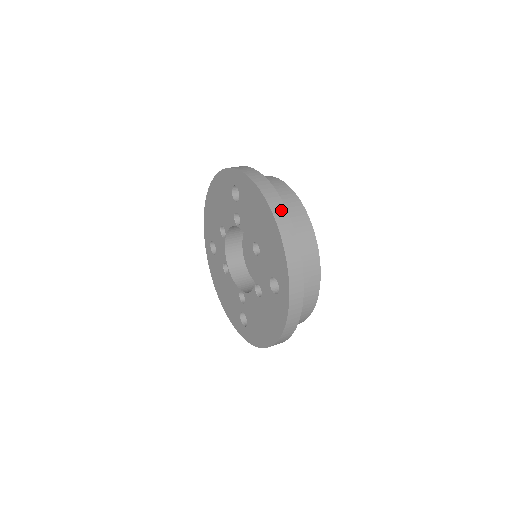
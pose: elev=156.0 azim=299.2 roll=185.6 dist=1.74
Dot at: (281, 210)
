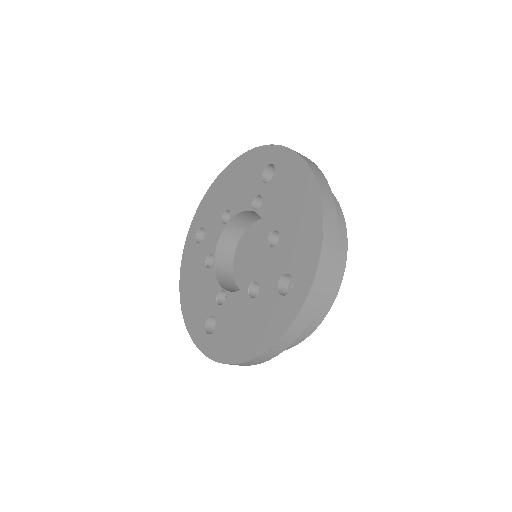
Dot at: (329, 199)
